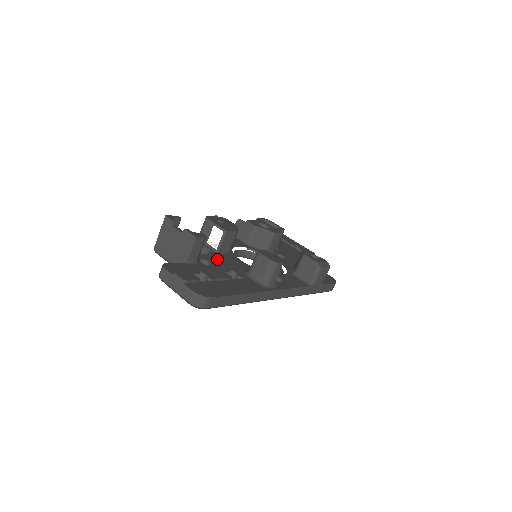
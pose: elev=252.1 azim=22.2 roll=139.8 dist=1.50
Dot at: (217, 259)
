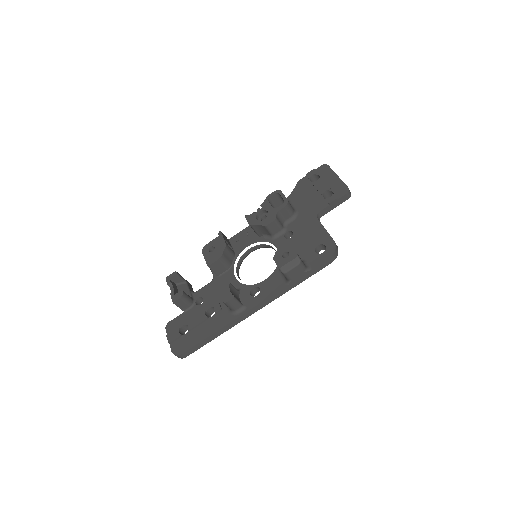
Dot at: (212, 289)
